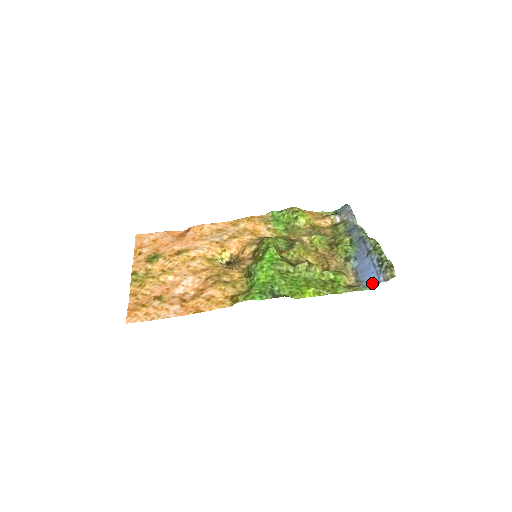
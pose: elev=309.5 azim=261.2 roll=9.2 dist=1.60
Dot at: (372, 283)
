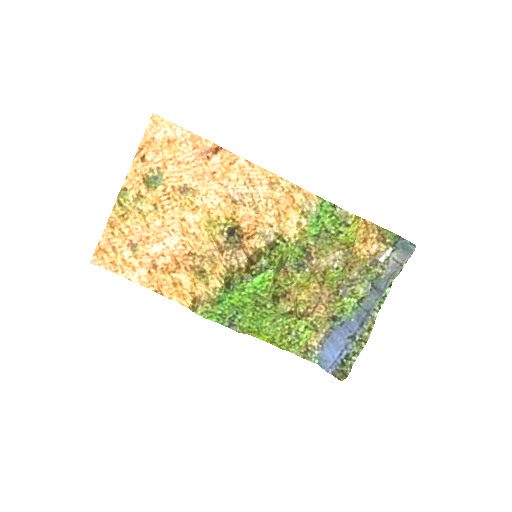
Dot at: (324, 363)
